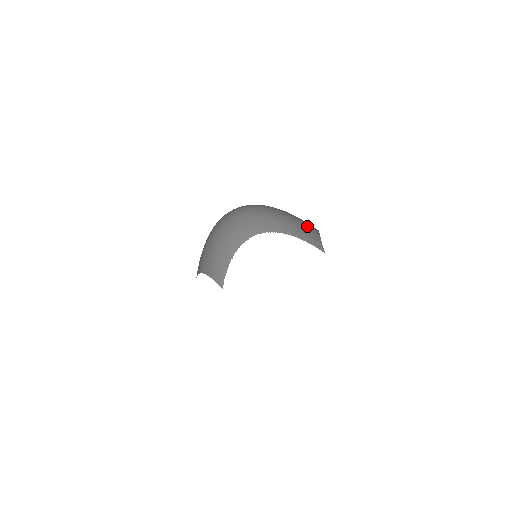
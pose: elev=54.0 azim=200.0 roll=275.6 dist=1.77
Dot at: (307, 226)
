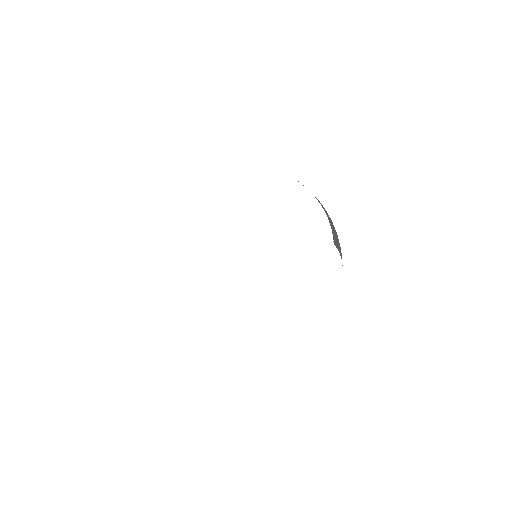
Dot at: occluded
